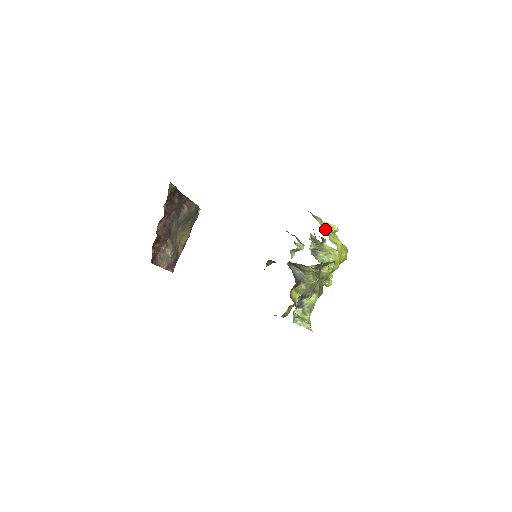
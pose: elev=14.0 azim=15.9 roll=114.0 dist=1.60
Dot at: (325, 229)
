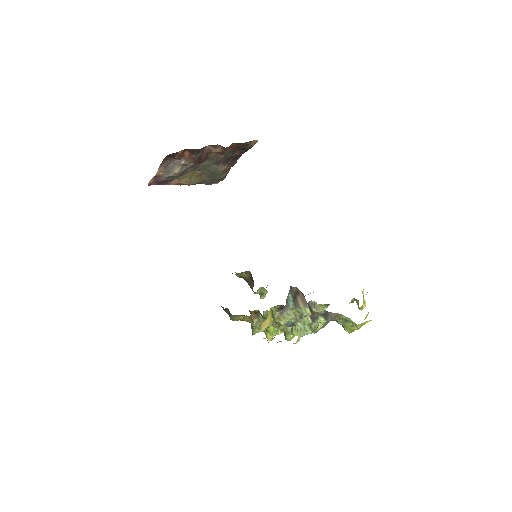
Dot at: occluded
